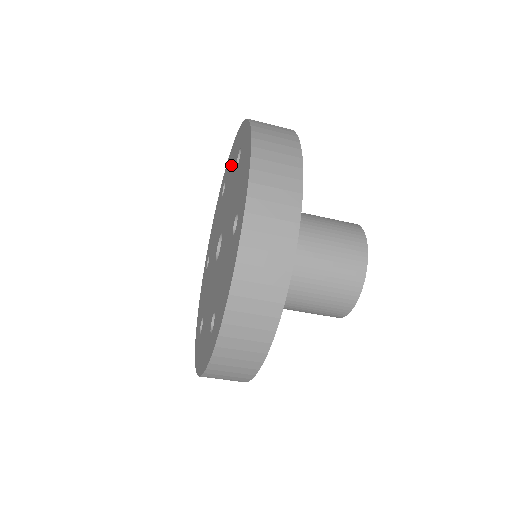
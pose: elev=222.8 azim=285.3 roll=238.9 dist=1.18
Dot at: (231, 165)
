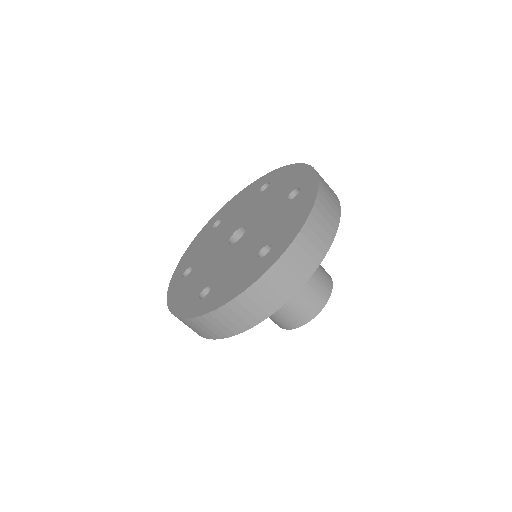
Dot at: (283, 183)
